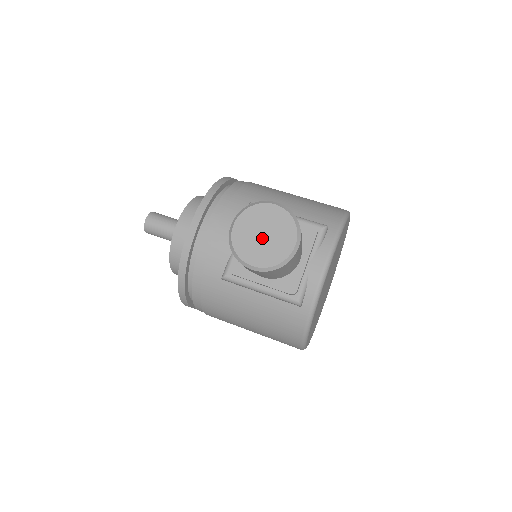
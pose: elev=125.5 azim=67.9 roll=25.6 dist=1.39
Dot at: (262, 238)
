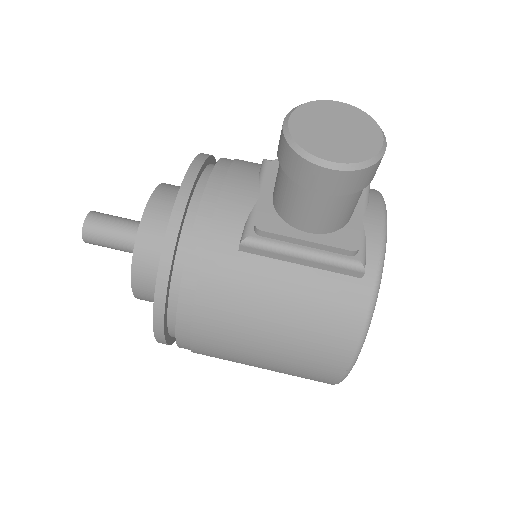
Dot at: (335, 133)
